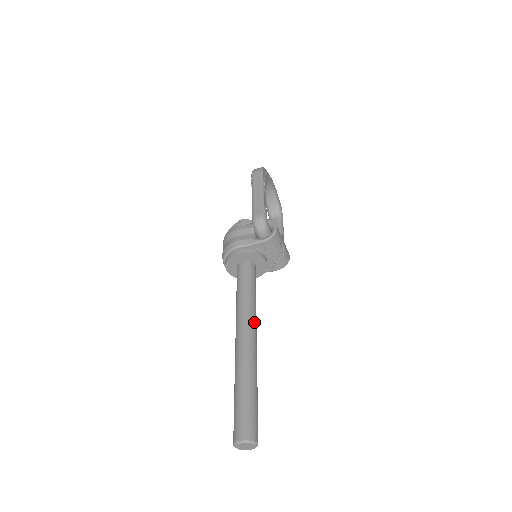
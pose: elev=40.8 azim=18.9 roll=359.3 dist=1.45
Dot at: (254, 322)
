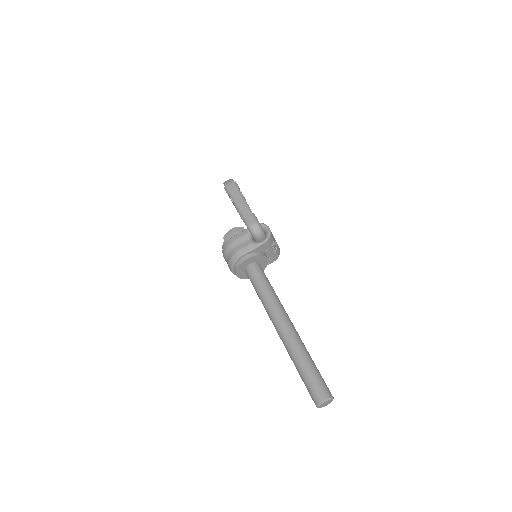
Dot at: (284, 310)
